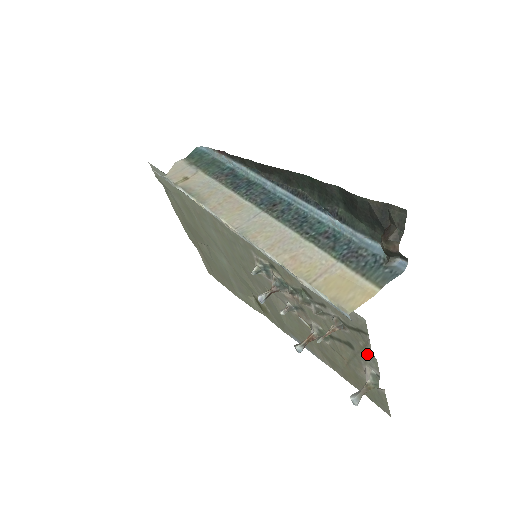
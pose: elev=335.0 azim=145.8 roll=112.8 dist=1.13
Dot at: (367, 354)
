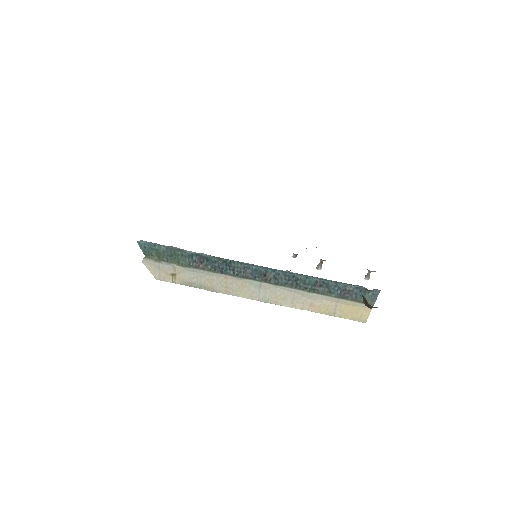
Dot at: occluded
